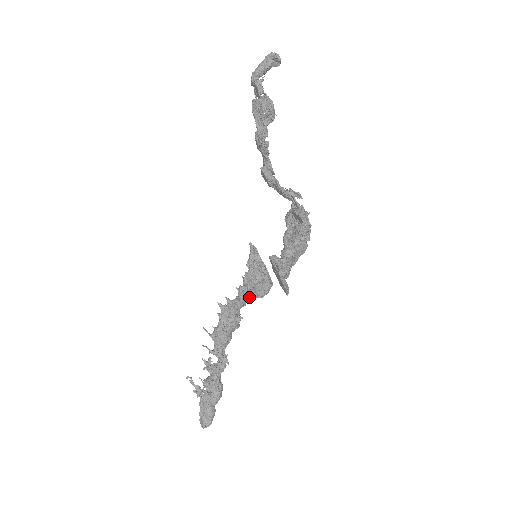
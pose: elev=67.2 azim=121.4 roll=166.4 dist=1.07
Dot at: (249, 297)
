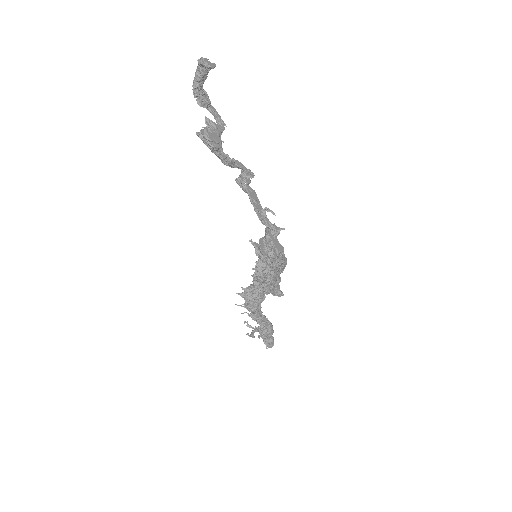
Dot at: occluded
